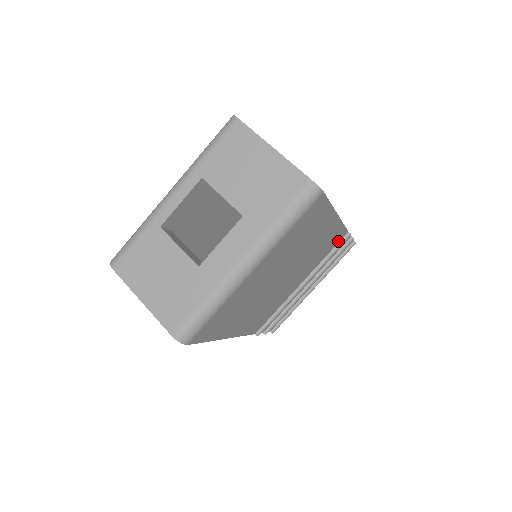
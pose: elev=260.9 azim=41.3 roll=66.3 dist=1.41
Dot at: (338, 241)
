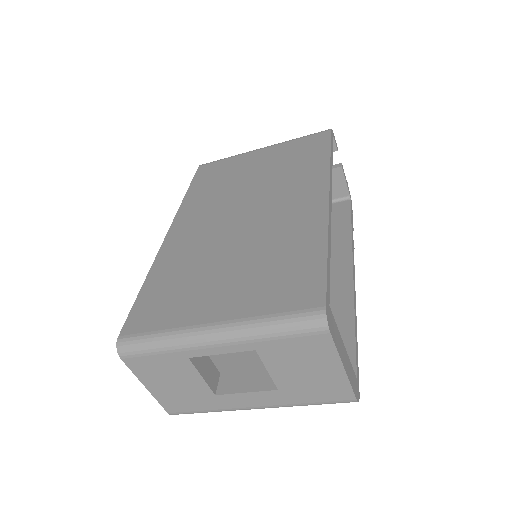
Dot at: occluded
